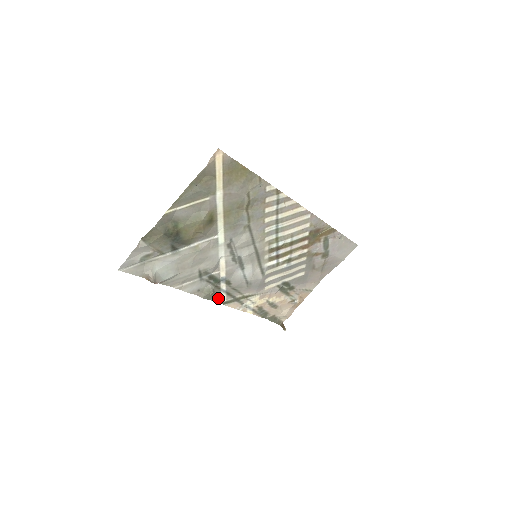
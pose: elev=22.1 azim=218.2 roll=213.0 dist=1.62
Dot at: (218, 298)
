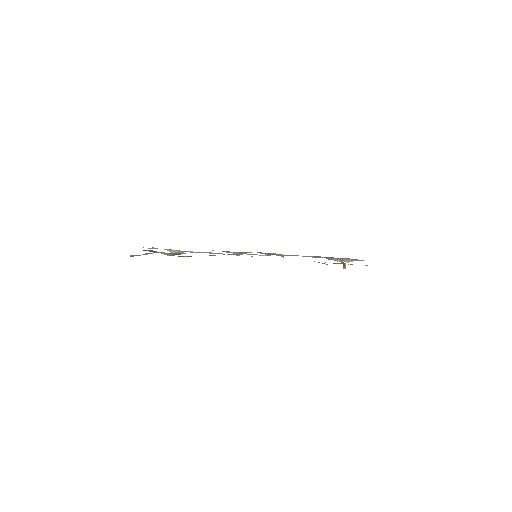
Dot at: occluded
